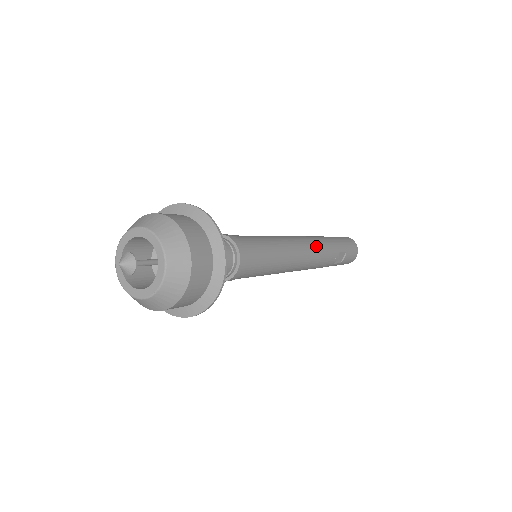
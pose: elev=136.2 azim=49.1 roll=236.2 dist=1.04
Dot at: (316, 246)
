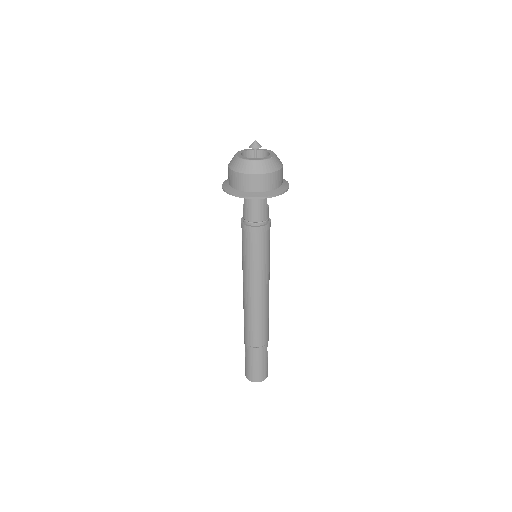
Dot at: occluded
